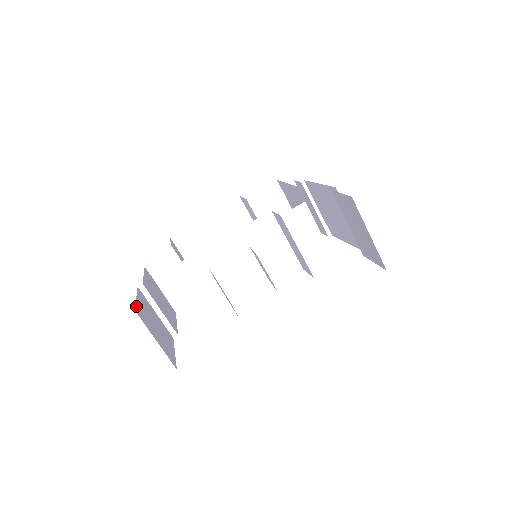
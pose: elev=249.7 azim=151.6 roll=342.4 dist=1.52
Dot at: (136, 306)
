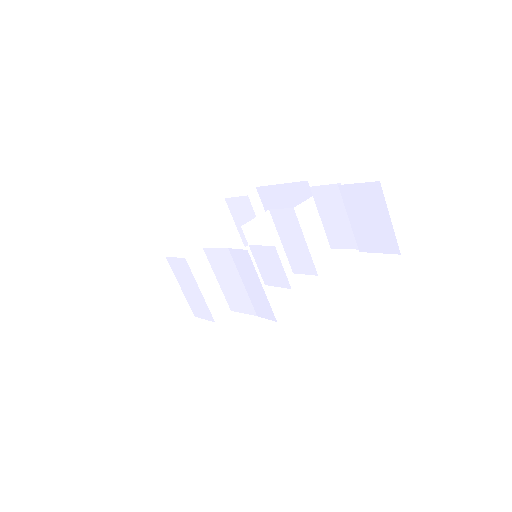
Dot at: occluded
